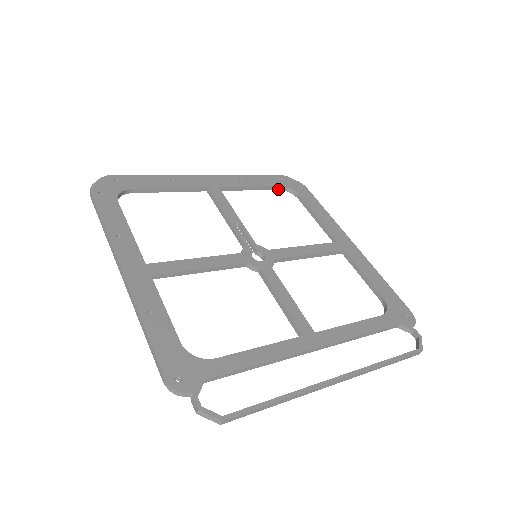
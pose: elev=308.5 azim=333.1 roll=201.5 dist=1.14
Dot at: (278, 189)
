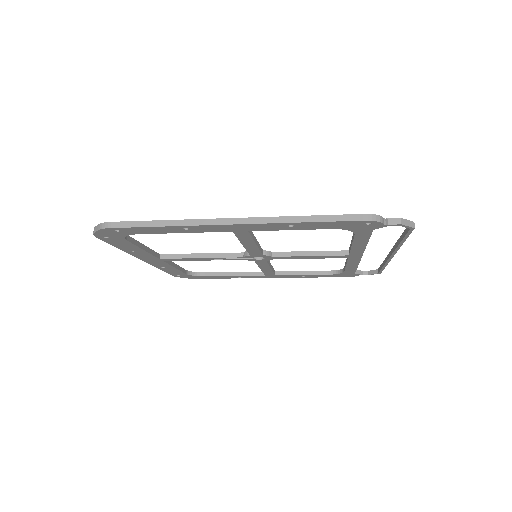
Dot at: (186, 274)
